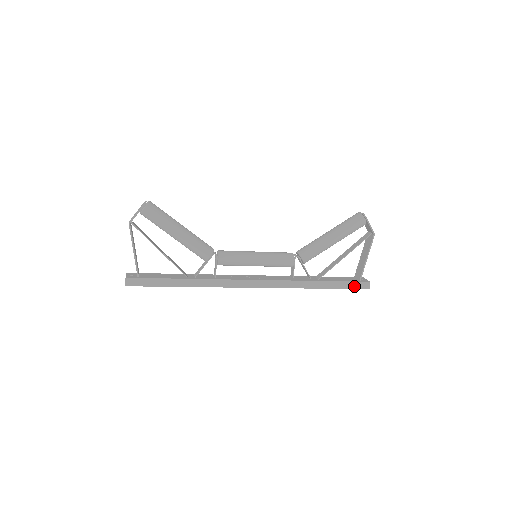
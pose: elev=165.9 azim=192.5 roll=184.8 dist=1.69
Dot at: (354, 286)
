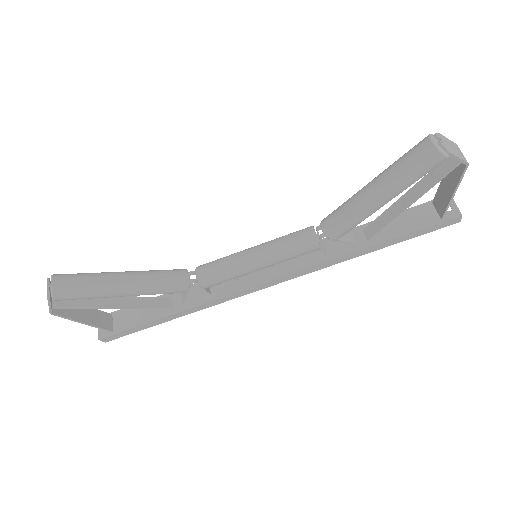
Dot at: (432, 229)
